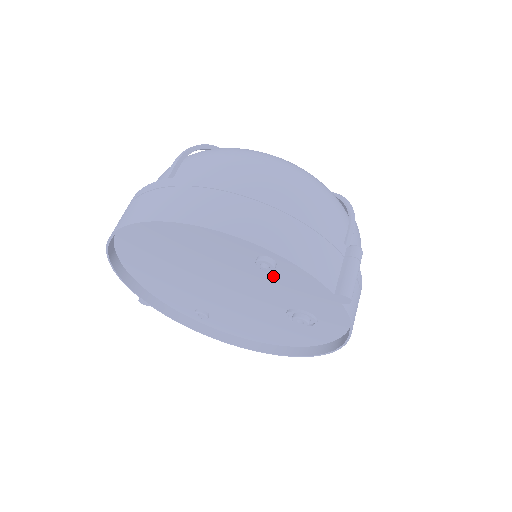
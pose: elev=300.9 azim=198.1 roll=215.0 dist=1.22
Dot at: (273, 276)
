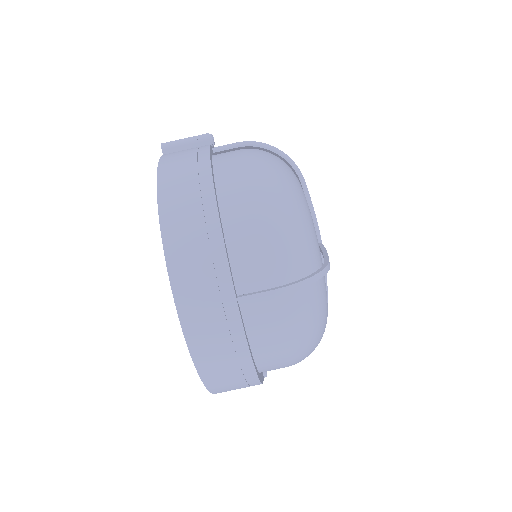
Dot at: occluded
